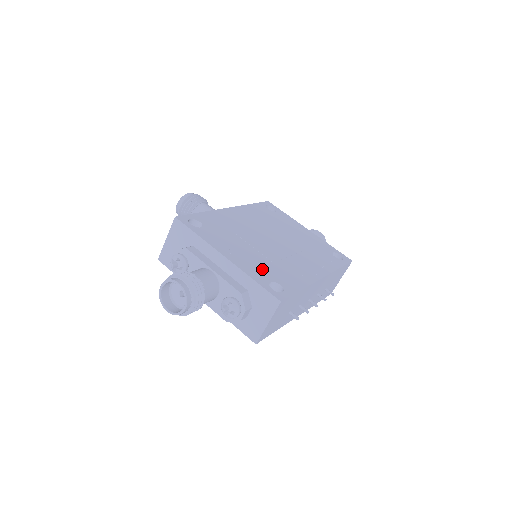
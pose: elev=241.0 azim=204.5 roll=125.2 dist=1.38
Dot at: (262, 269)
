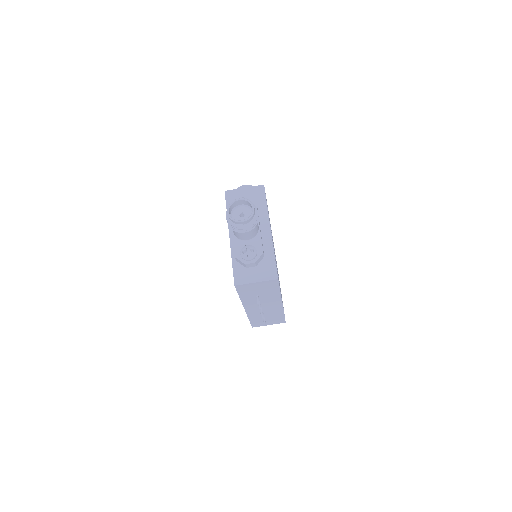
Dot at: occluded
